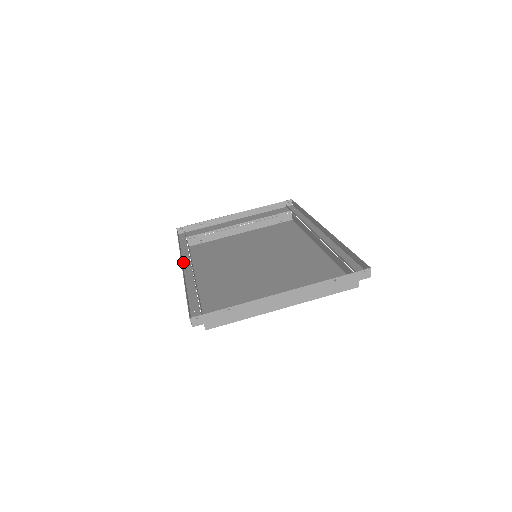
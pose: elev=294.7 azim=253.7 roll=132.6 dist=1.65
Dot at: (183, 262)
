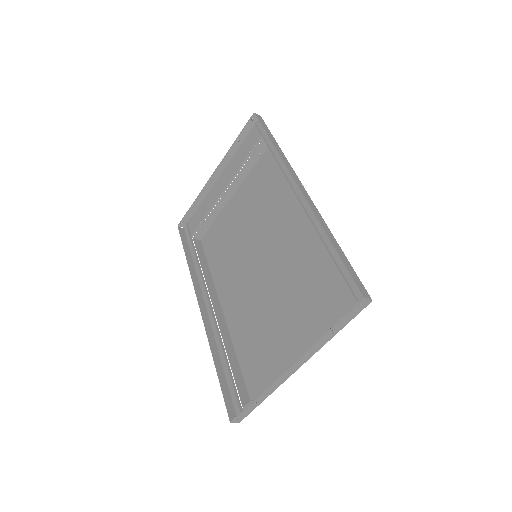
Dot at: (202, 293)
